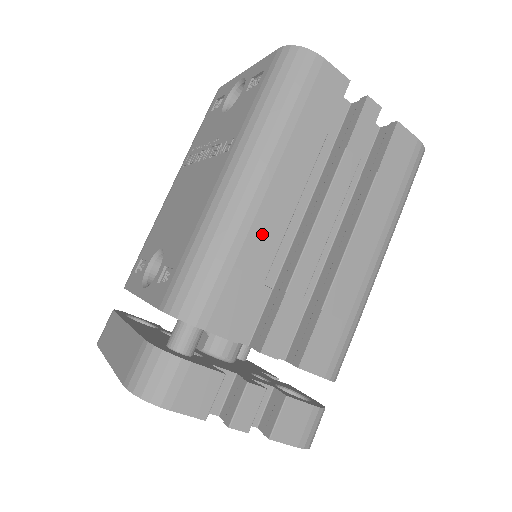
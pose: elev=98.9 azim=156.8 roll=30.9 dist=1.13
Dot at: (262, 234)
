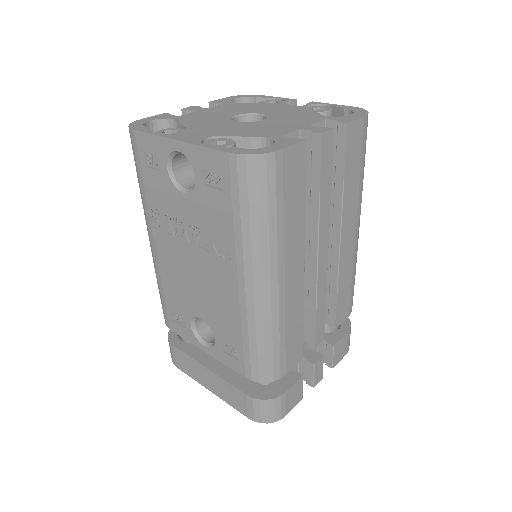
Dot at: (292, 304)
